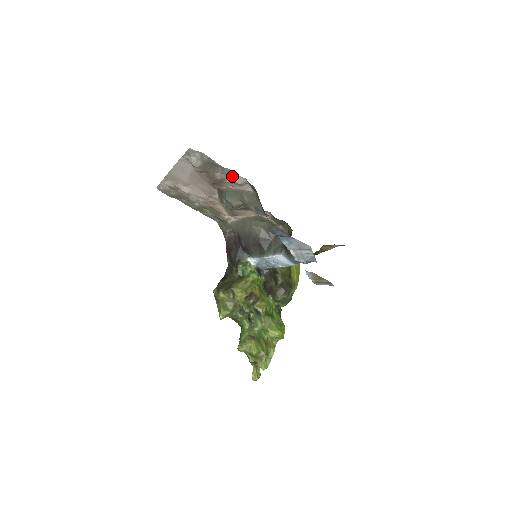
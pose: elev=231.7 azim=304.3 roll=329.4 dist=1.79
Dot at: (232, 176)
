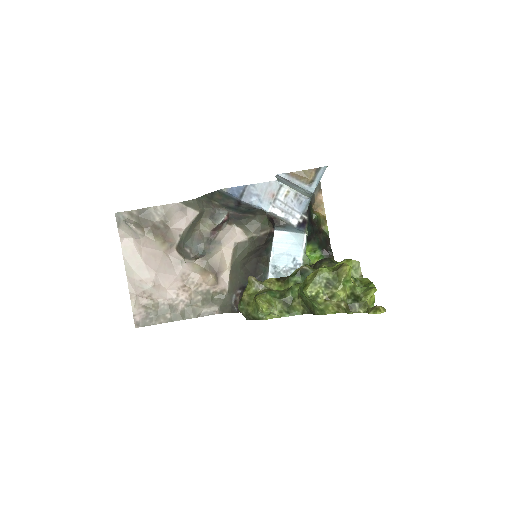
Dot at: (169, 211)
